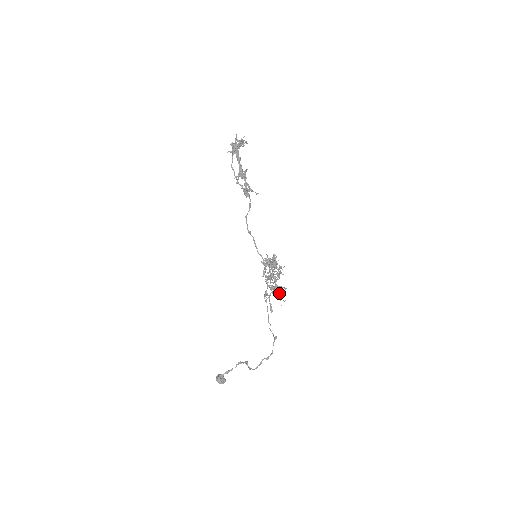
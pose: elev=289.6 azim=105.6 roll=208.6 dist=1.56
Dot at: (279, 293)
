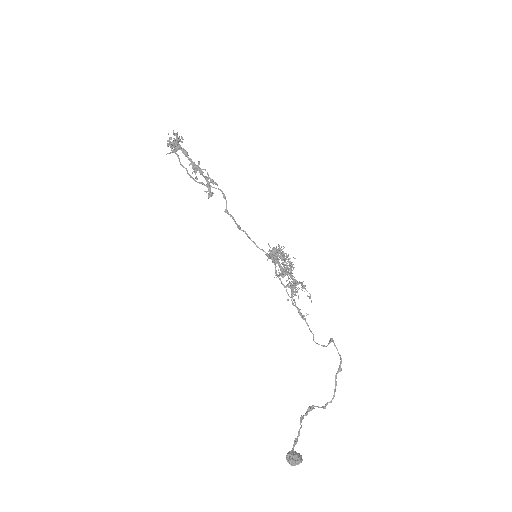
Dot at: occluded
